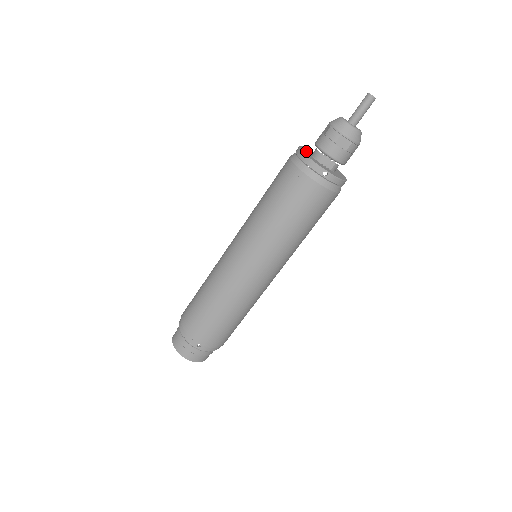
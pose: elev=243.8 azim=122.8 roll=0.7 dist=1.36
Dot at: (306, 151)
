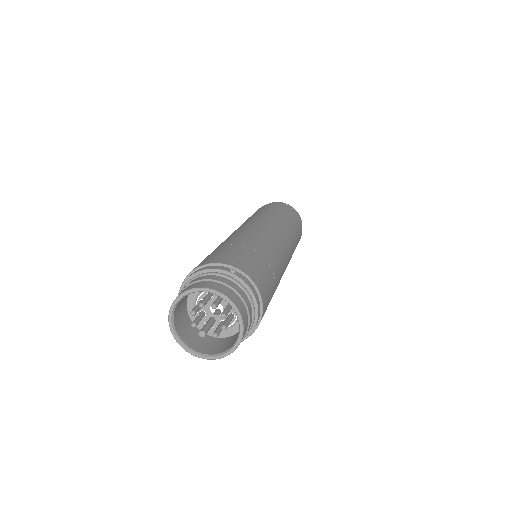
Dot at: occluded
